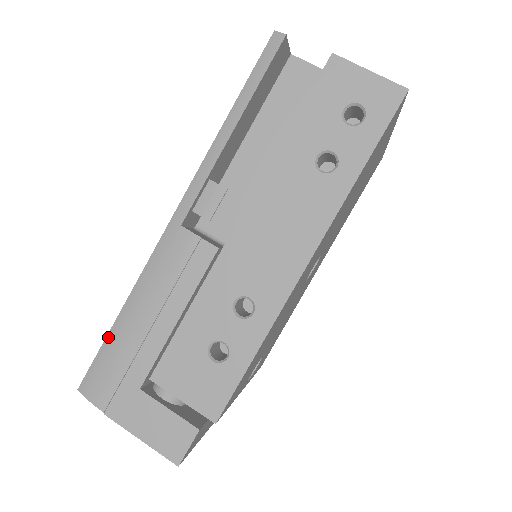
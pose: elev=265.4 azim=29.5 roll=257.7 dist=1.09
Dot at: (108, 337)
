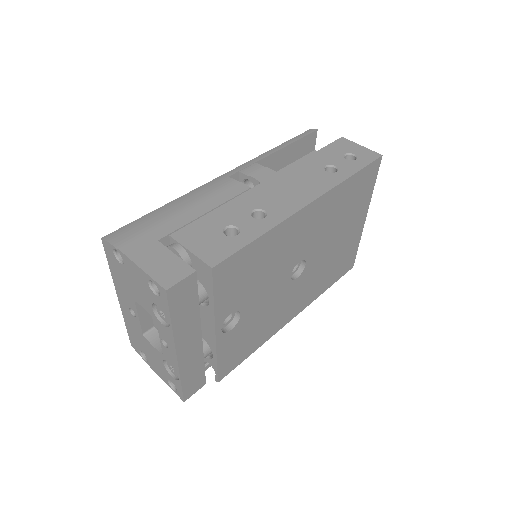
Dot at: (146, 215)
